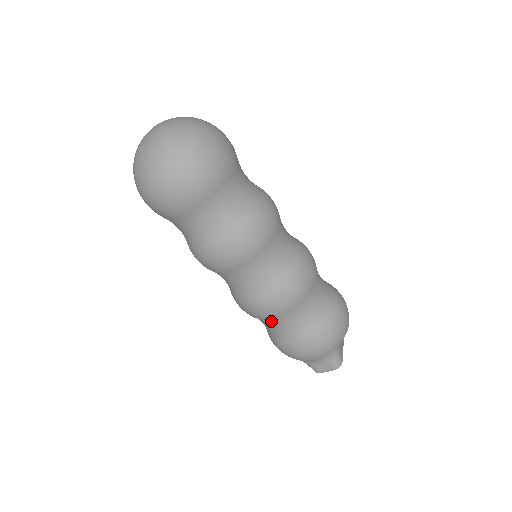
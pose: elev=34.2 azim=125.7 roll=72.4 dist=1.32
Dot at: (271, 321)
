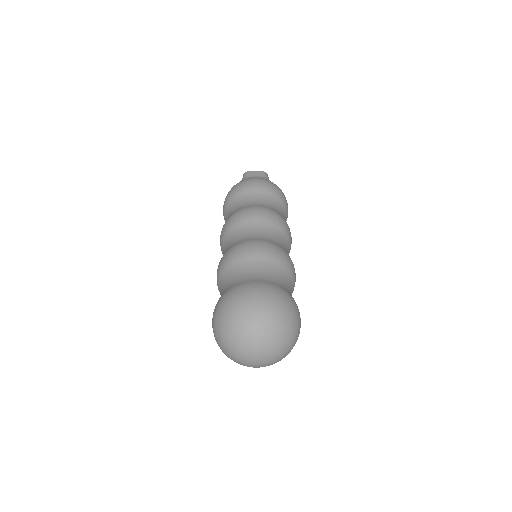
Dot at: occluded
